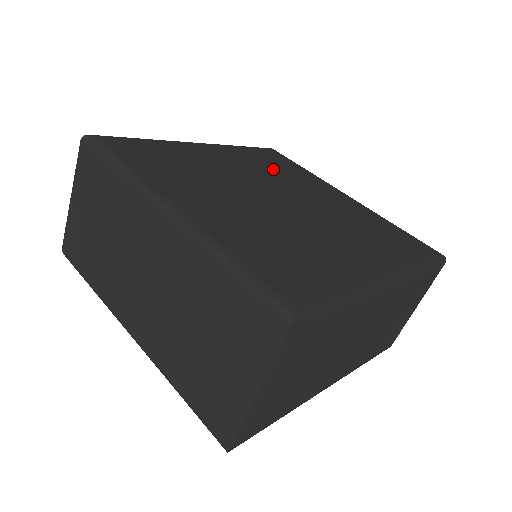
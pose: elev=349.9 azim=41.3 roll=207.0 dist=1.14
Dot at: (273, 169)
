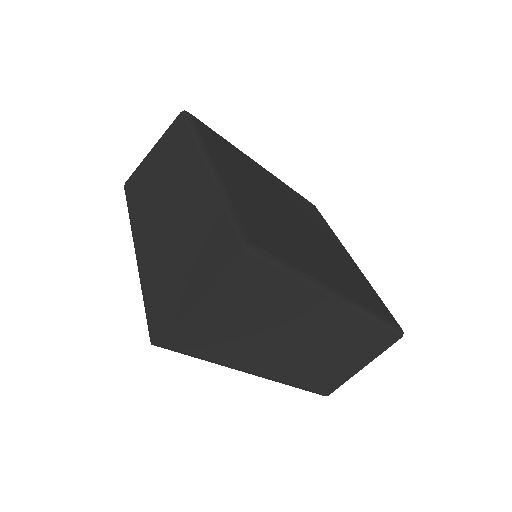
Dot at: (304, 210)
